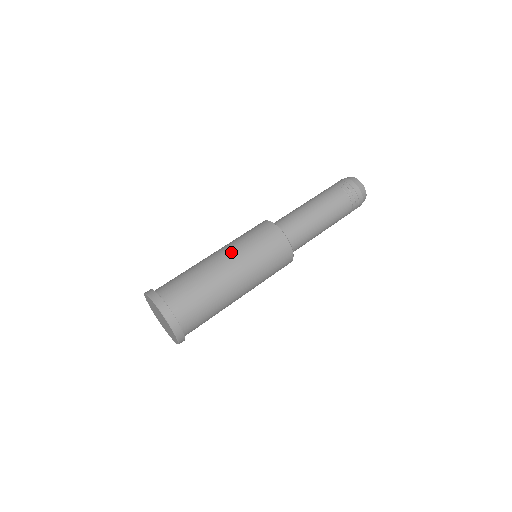
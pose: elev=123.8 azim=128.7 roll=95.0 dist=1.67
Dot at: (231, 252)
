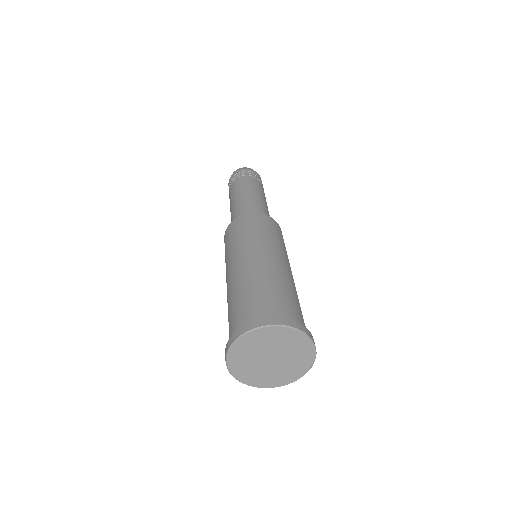
Dot at: (279, 252)
